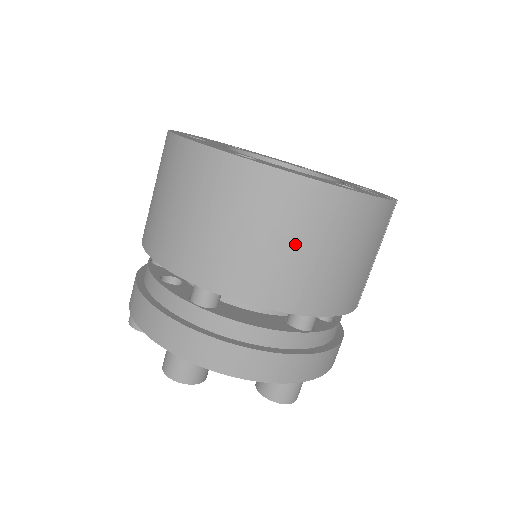
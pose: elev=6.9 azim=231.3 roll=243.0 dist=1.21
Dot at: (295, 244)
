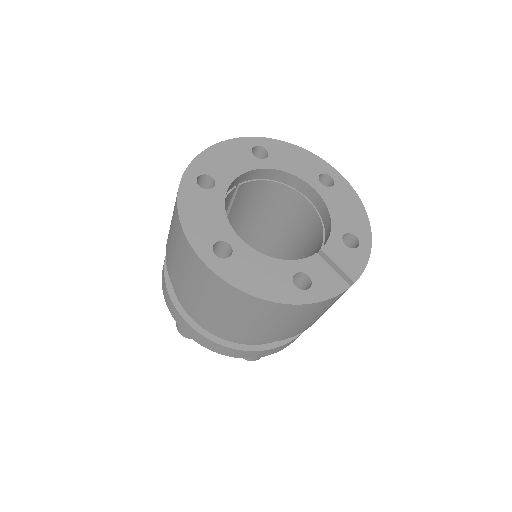
Dot at: (247, 319)
